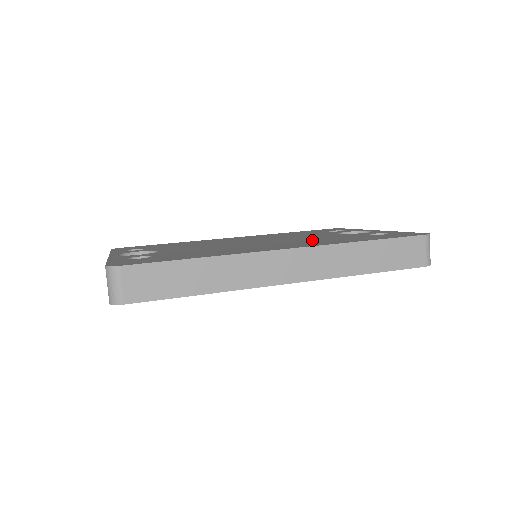
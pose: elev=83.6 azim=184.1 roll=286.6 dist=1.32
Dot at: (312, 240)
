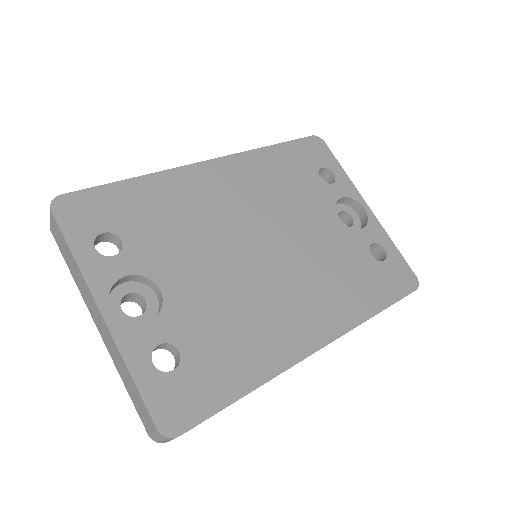
Dot at: (326, 276)
